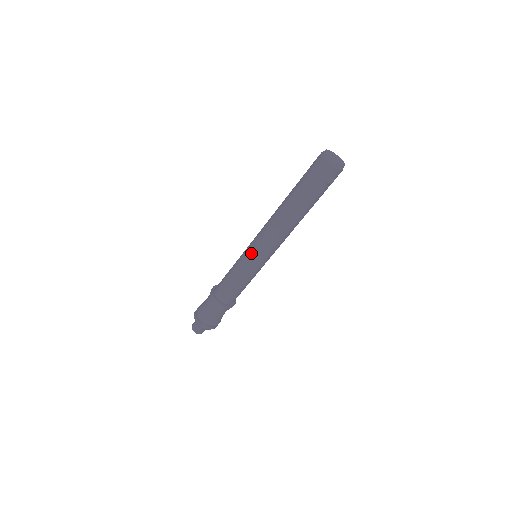
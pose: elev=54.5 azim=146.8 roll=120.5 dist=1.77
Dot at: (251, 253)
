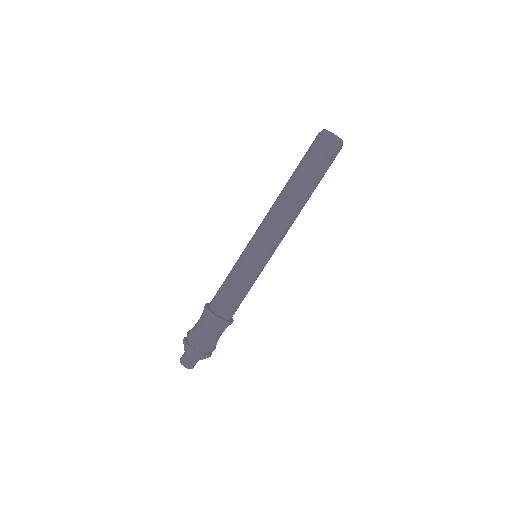
Dot at: (250, 247)
